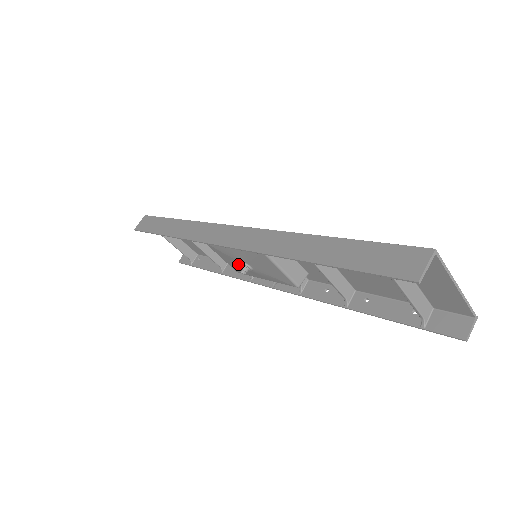
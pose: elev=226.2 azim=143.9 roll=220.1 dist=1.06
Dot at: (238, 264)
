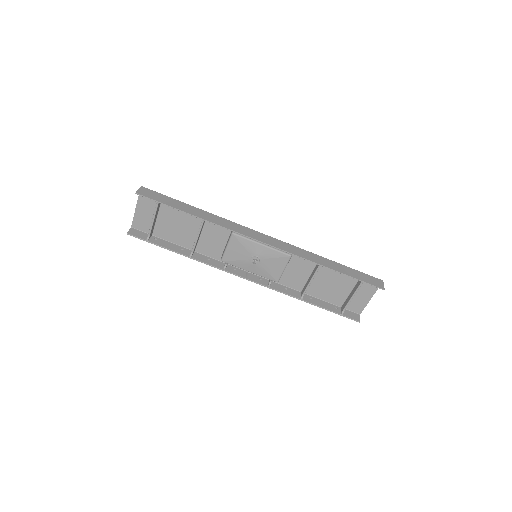
Dot at: (244, 256)
